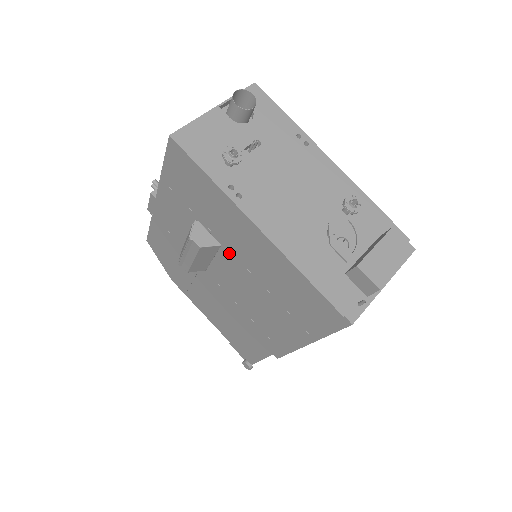
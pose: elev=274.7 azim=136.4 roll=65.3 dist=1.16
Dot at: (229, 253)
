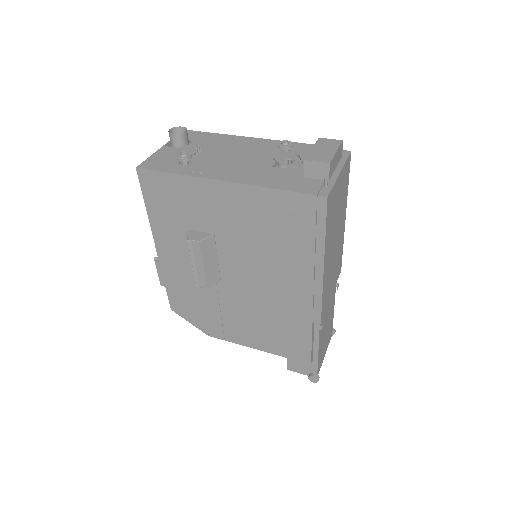
Dot at: (223, 236)
